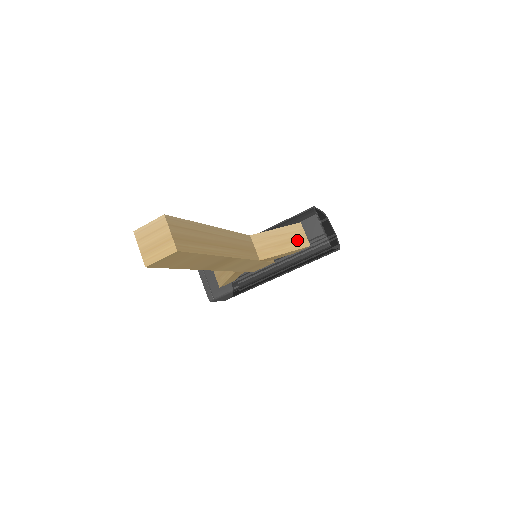
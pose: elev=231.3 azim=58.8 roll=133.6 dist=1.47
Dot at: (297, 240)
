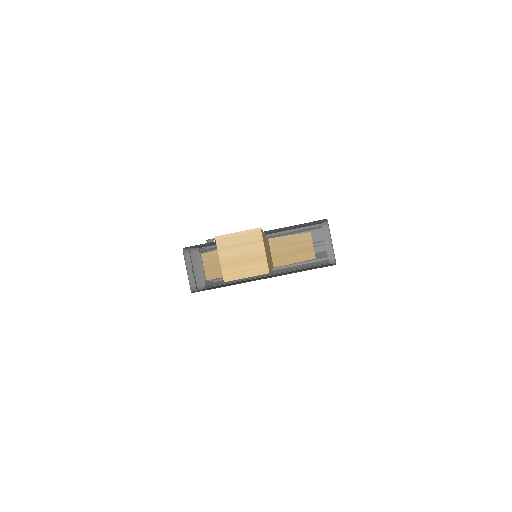
Dot at: (306, 251)
